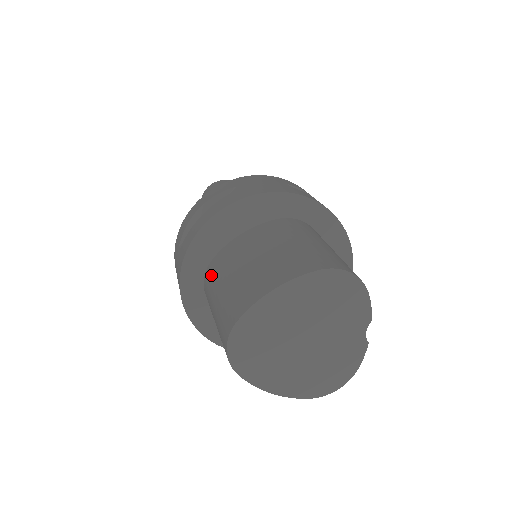
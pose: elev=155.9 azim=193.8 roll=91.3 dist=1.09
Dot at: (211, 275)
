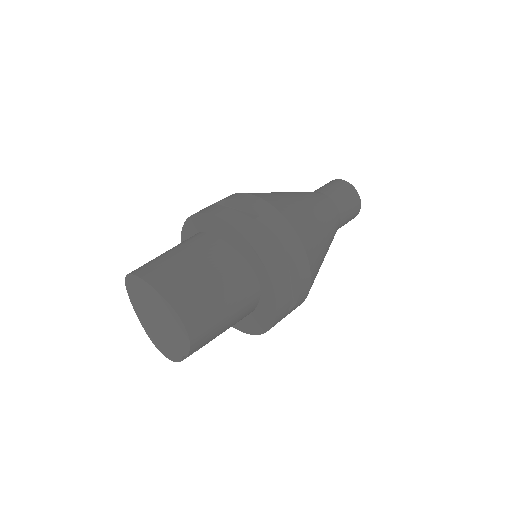
Dot at: (190, 238)
